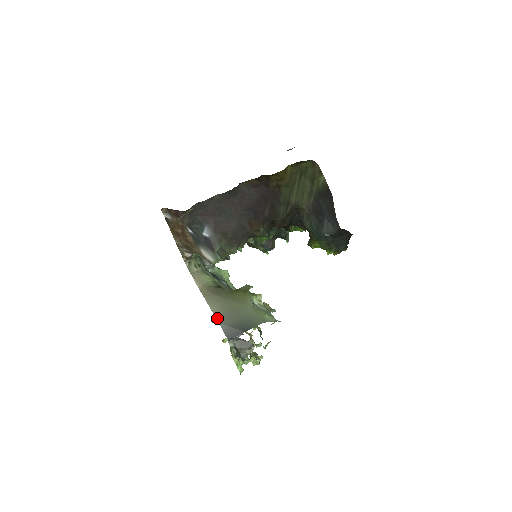
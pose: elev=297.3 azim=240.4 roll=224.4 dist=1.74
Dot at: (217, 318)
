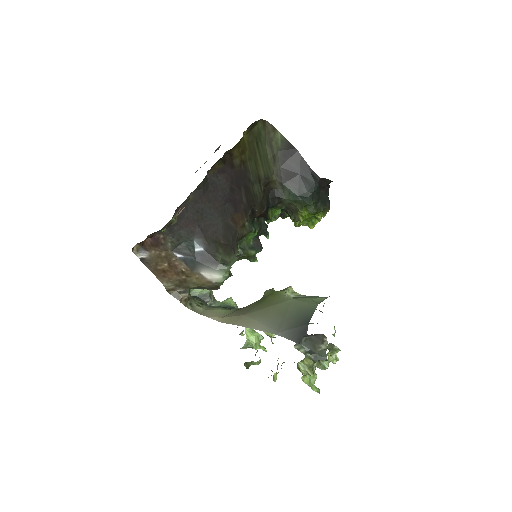
Dot at: (268, 331)
